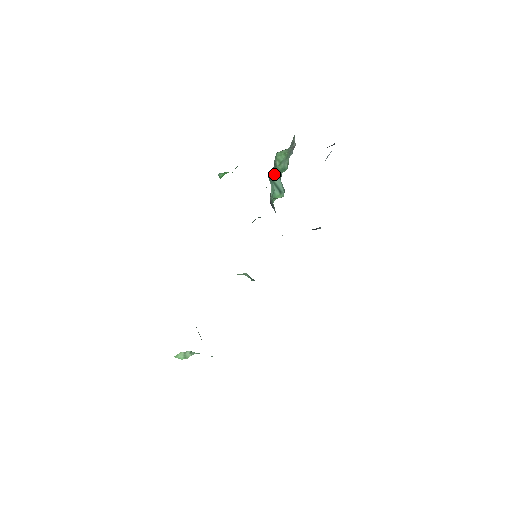
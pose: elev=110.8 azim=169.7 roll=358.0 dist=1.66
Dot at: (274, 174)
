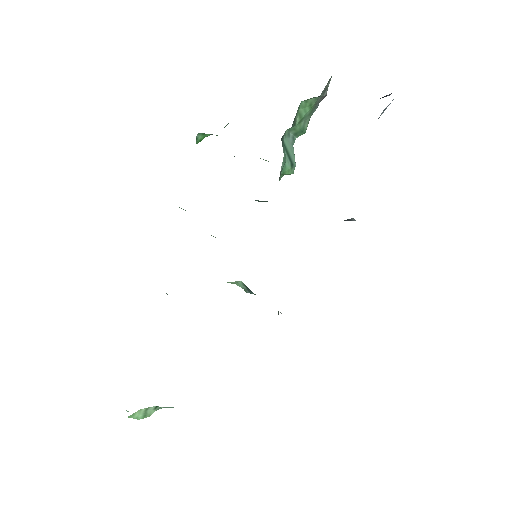
Dot at: (287, 137)
